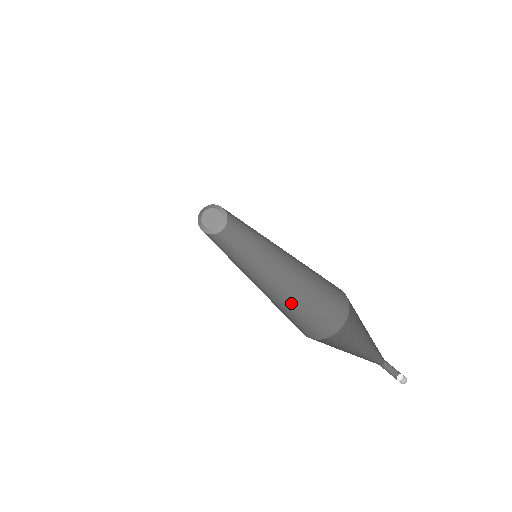
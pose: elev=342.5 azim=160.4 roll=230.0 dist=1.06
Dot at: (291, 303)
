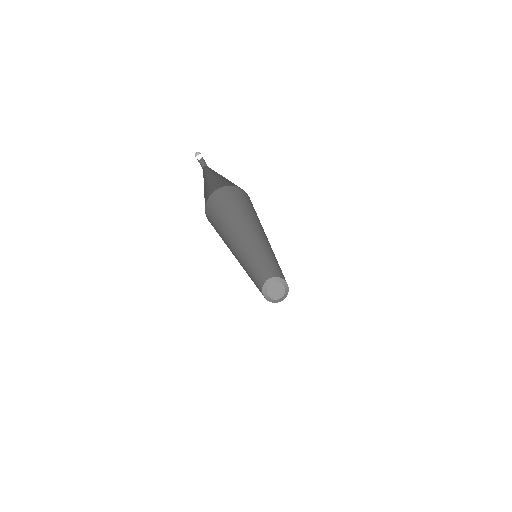
Dot at: occluded
